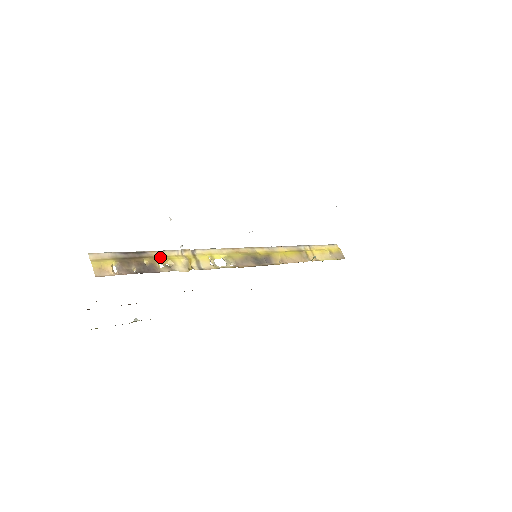
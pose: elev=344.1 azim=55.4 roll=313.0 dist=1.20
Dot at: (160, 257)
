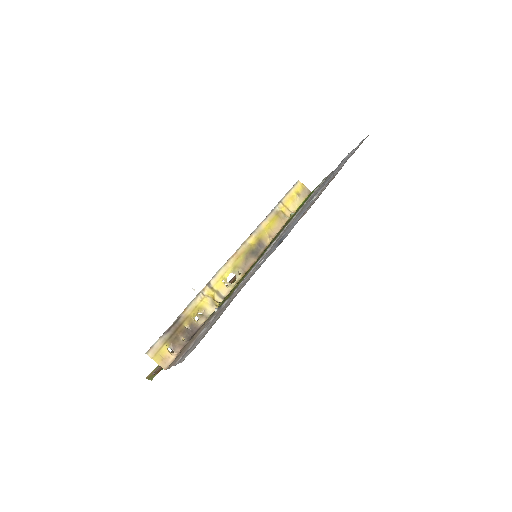
Dot at: (192, 312)
